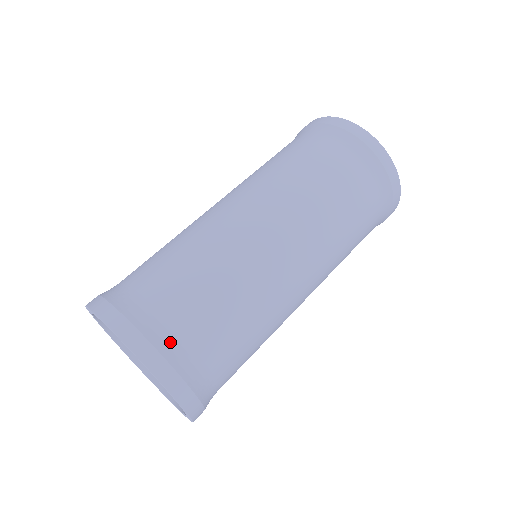
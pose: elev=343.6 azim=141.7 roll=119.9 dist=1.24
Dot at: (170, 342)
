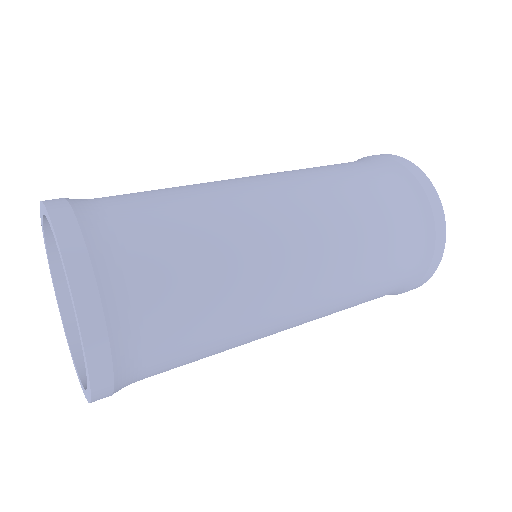
Dot at: (103, 235)
